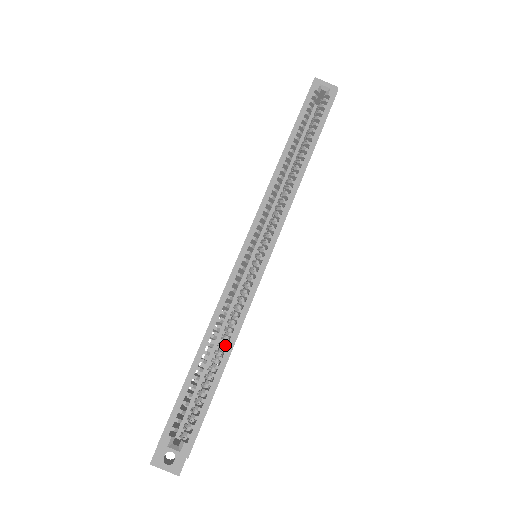
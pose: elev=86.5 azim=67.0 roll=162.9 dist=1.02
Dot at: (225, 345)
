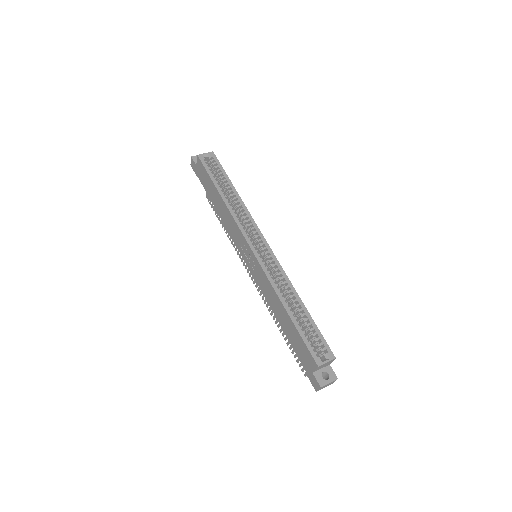
Dot at: occluded
